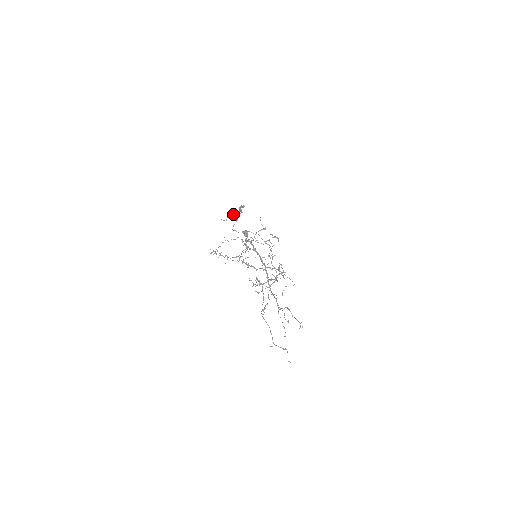
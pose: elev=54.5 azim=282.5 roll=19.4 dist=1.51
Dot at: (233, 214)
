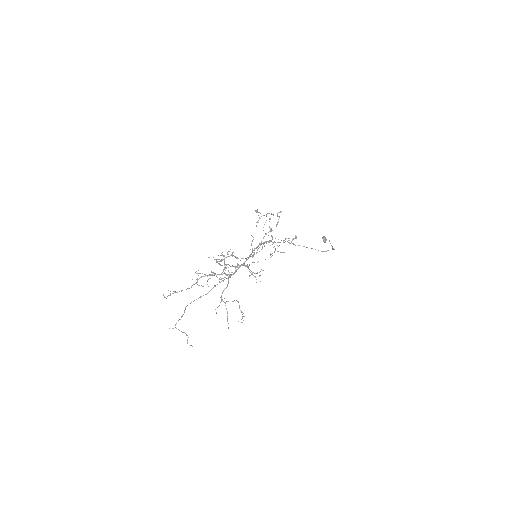
Dot at: occluded
